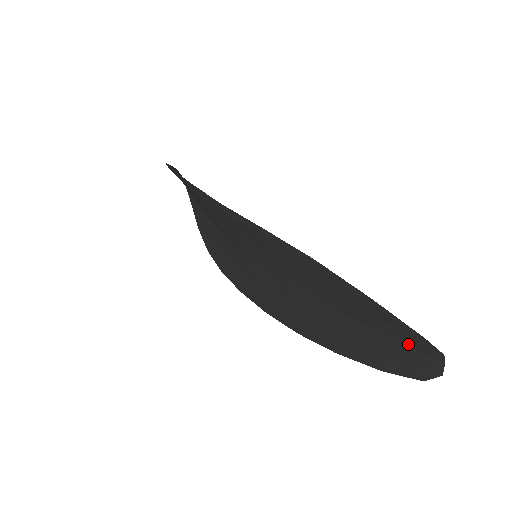
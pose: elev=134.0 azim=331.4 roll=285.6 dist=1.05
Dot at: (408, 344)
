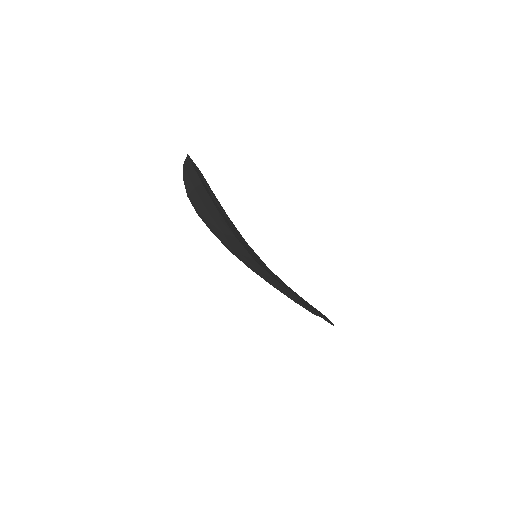
Dot at: occluded
